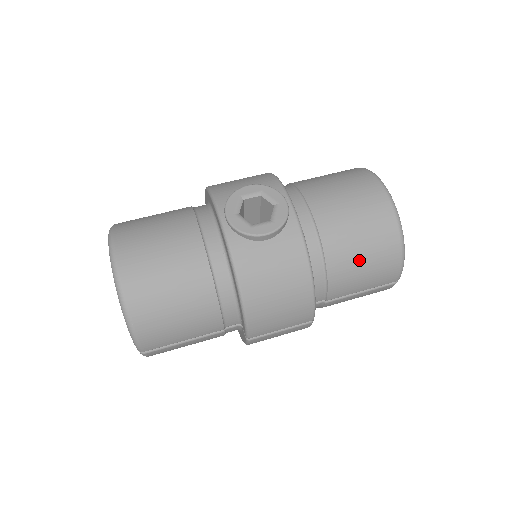
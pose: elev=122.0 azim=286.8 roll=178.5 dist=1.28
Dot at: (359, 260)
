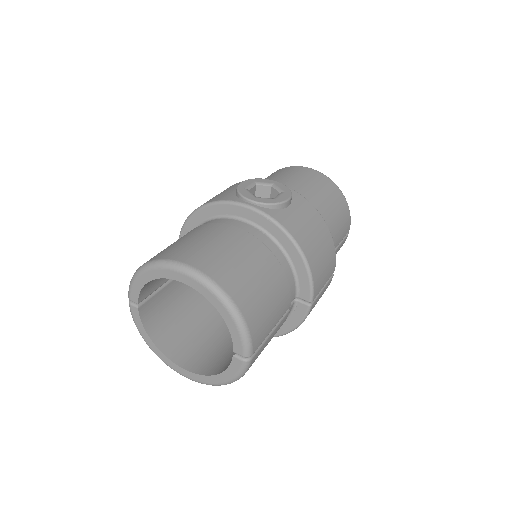
Dot at: (333, 213)
